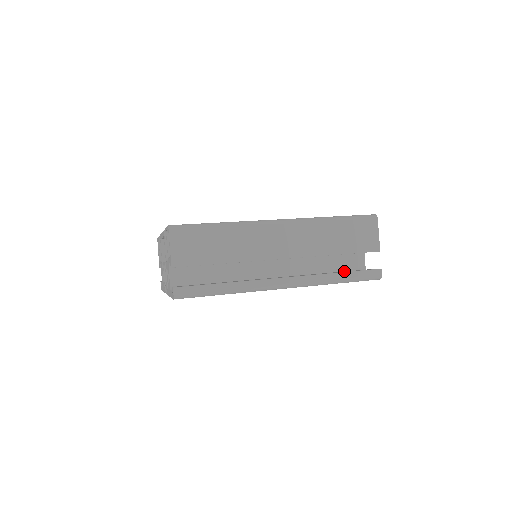
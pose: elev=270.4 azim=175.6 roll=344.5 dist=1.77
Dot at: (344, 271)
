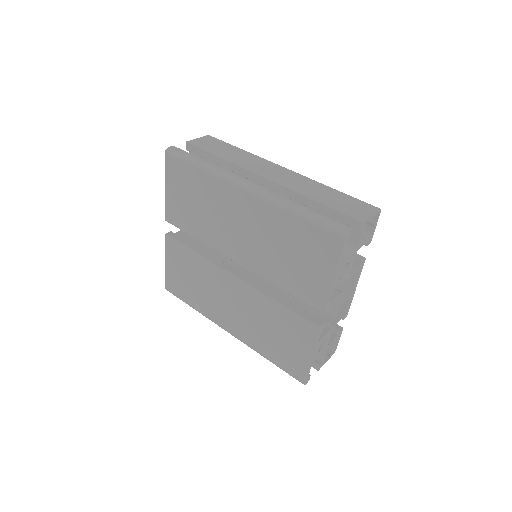
Dot at: occluded
